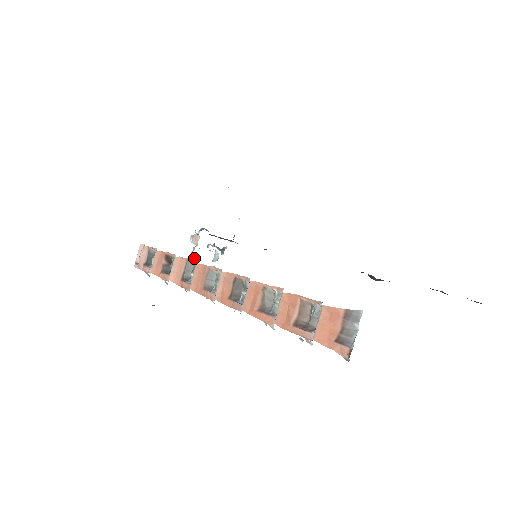
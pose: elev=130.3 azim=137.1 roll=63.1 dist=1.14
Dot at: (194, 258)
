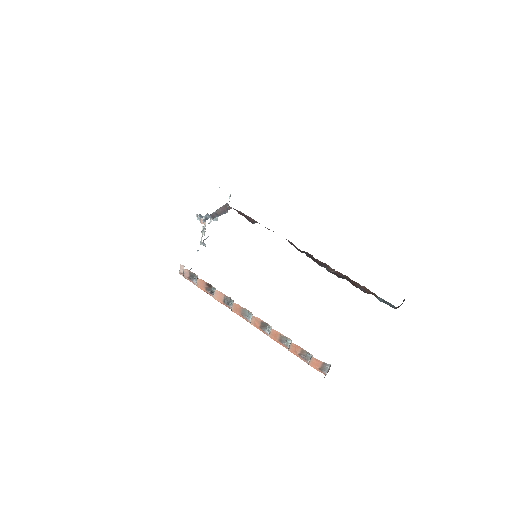
Dot at: (204, 231)
